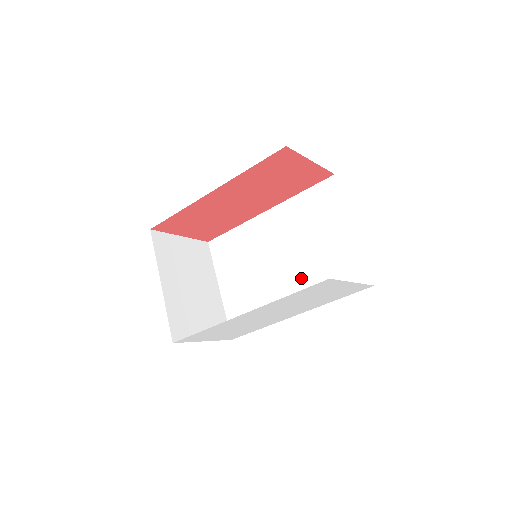
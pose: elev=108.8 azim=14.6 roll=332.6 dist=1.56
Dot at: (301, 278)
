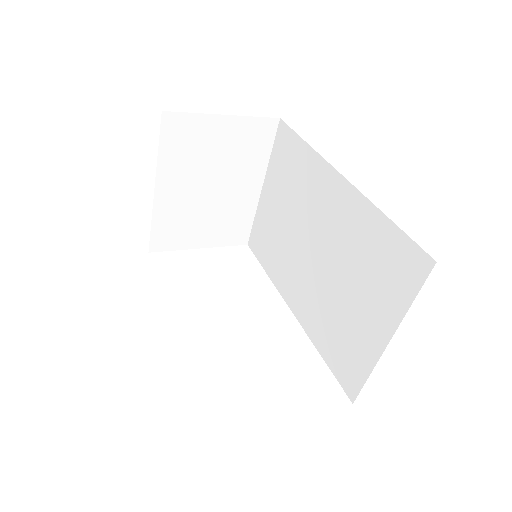
Dot at: (315, 294)
